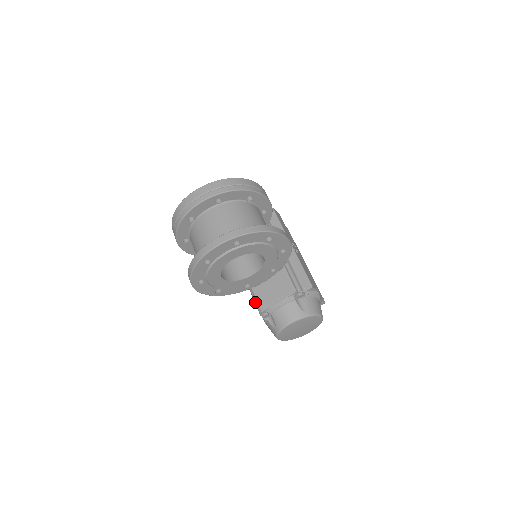
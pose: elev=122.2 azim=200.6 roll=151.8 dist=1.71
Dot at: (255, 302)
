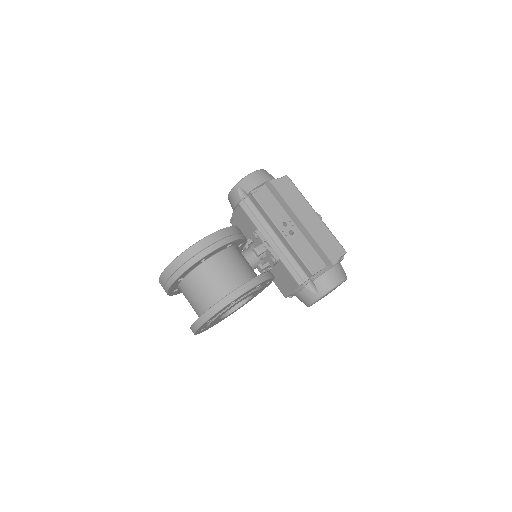
Dot at: occluded
